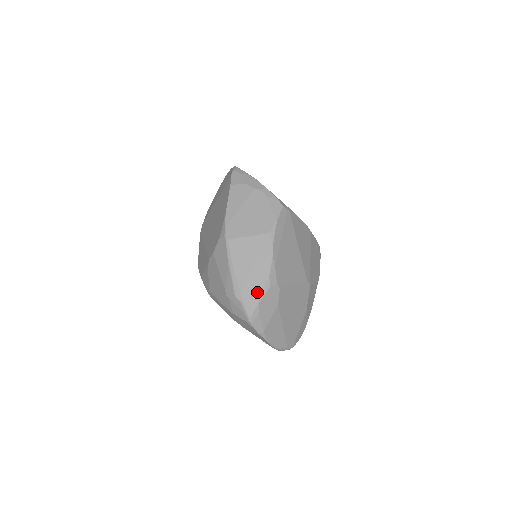
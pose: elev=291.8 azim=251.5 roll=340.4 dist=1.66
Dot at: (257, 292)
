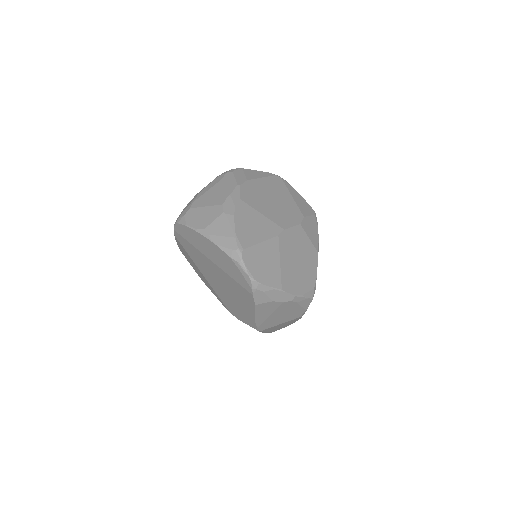
Dot at: occluded
